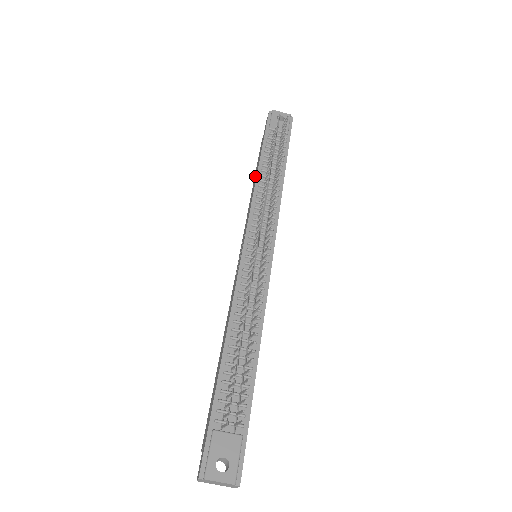
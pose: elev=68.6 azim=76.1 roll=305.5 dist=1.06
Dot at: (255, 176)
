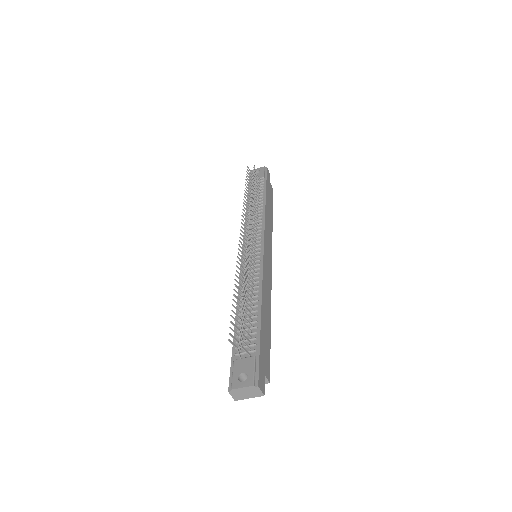
Dot at: occluded
